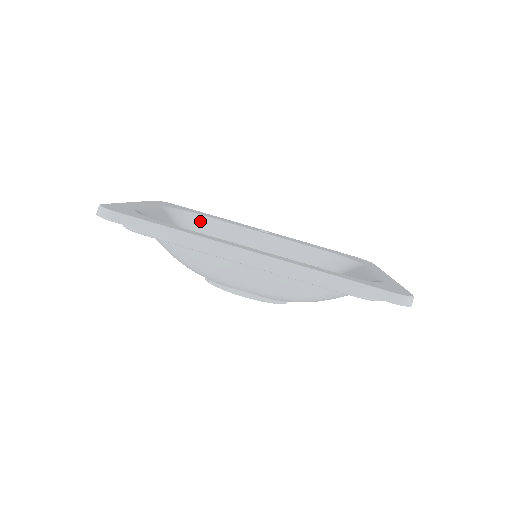
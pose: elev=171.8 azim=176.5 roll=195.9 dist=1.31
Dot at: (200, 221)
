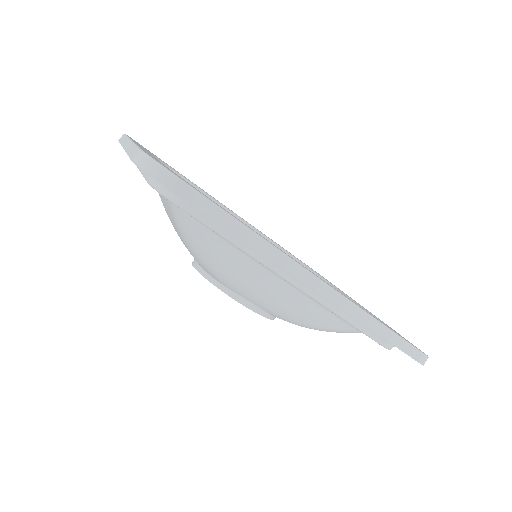
Dot at: occluded
